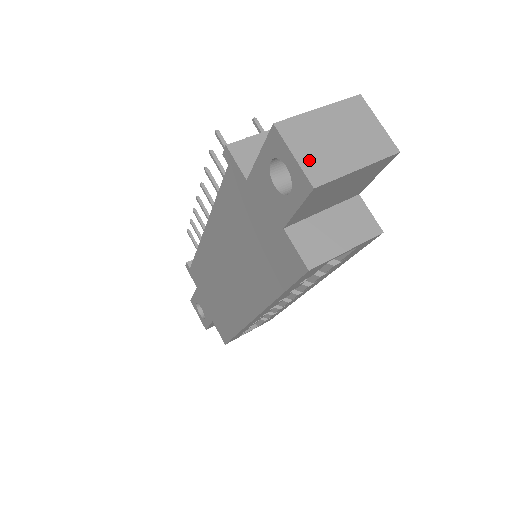
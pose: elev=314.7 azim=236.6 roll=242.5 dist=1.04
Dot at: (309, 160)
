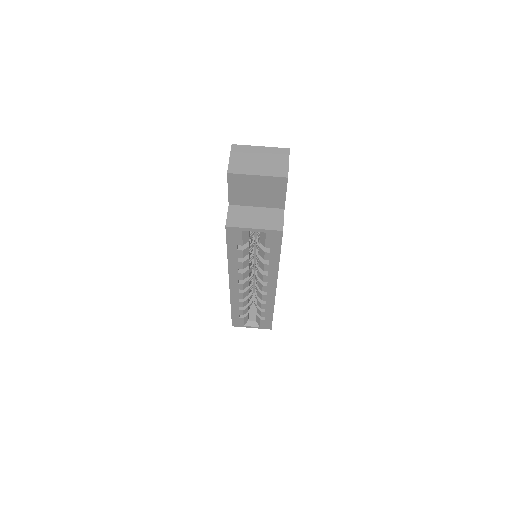
Dot at: (235, 163)
